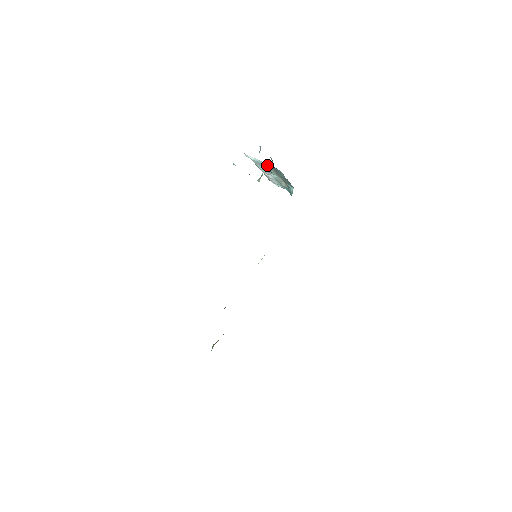
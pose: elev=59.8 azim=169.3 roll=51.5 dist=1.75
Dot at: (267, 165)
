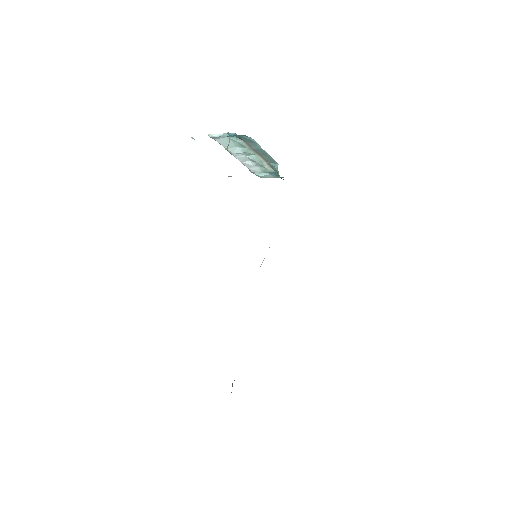
Dot at: (236, 139)
